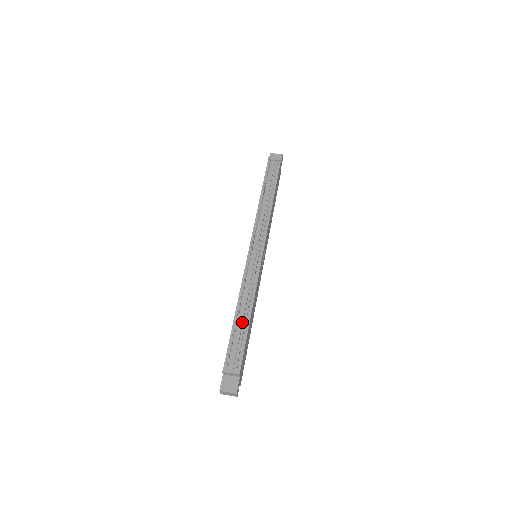
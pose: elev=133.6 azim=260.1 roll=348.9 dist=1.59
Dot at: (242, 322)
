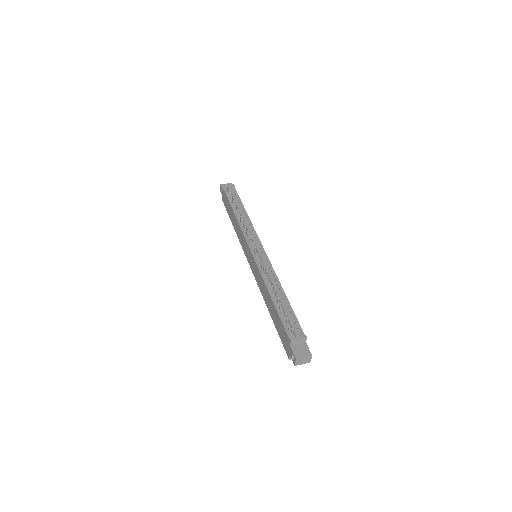
Dot at: (282, 300)
